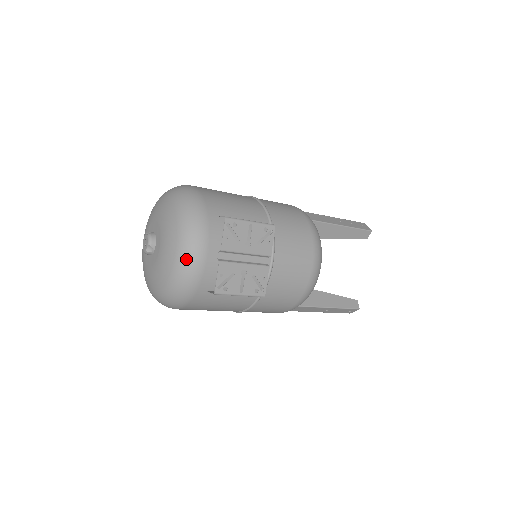
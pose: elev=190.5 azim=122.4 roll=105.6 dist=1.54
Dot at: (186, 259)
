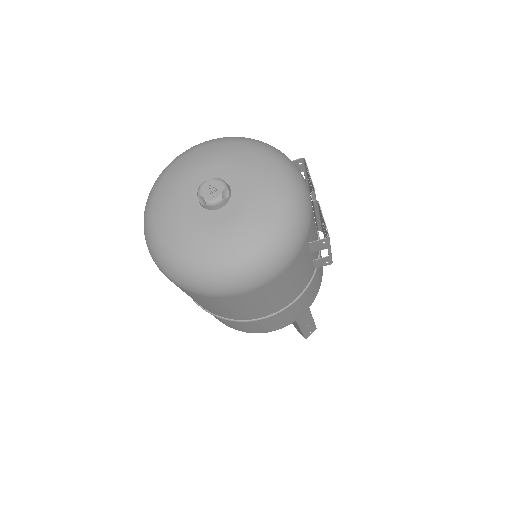
Dot at: (300, 190)
